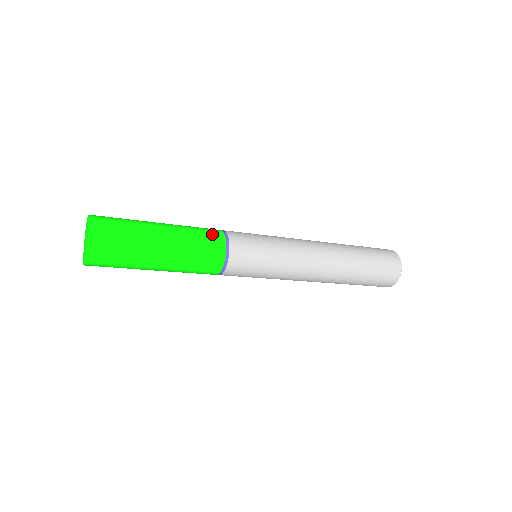
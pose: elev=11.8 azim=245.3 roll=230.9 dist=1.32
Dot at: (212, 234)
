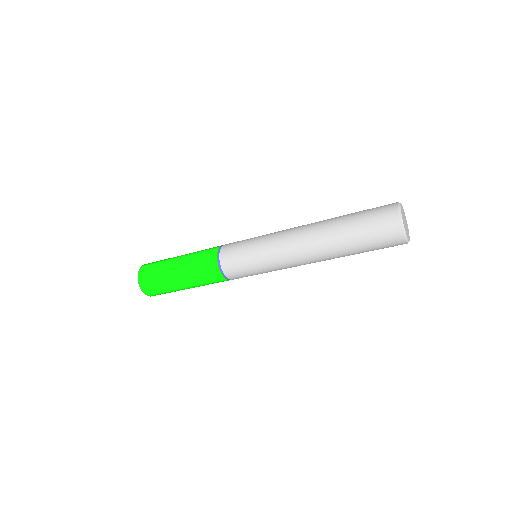
Dot at: (209, 251)
